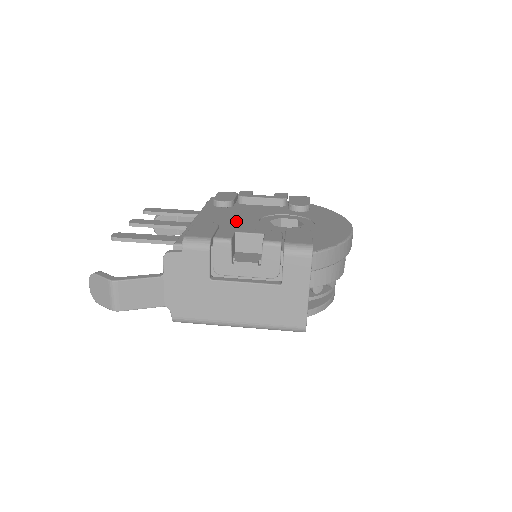
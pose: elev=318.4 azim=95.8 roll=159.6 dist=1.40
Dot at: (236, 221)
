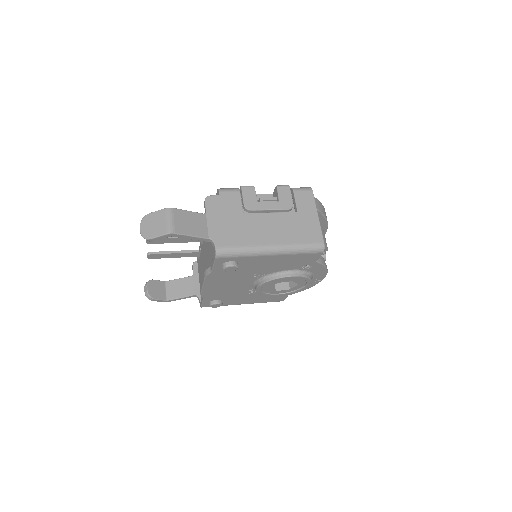
Dot at: occluded
